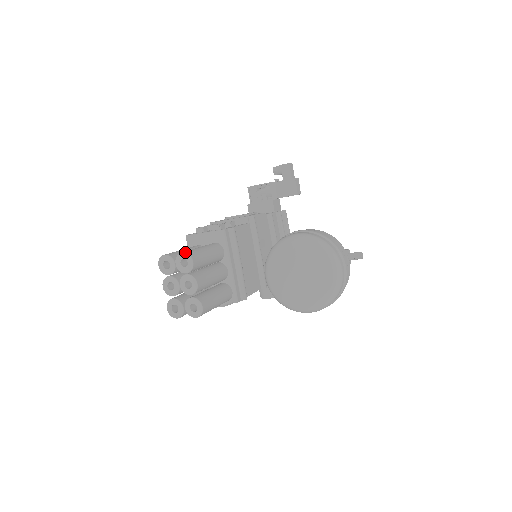
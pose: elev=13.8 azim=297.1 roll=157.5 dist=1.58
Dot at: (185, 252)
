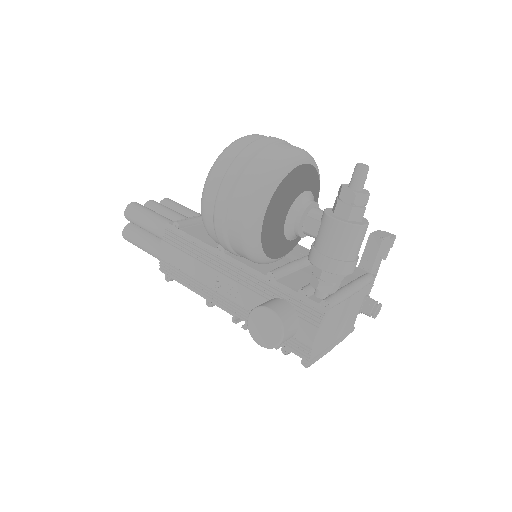
Dot at: occluded
